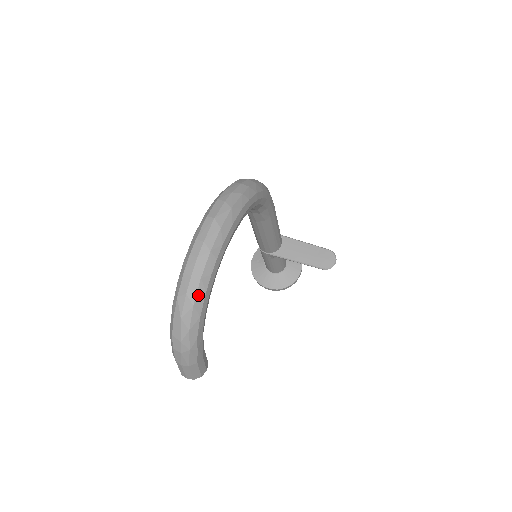
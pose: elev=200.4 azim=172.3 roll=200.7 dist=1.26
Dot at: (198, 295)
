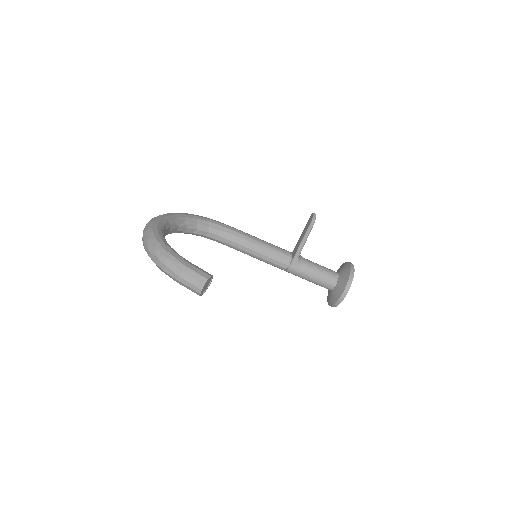
Dot at: (149, 235)
